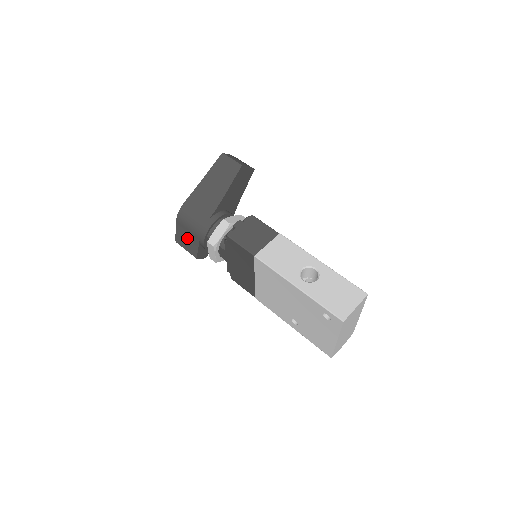
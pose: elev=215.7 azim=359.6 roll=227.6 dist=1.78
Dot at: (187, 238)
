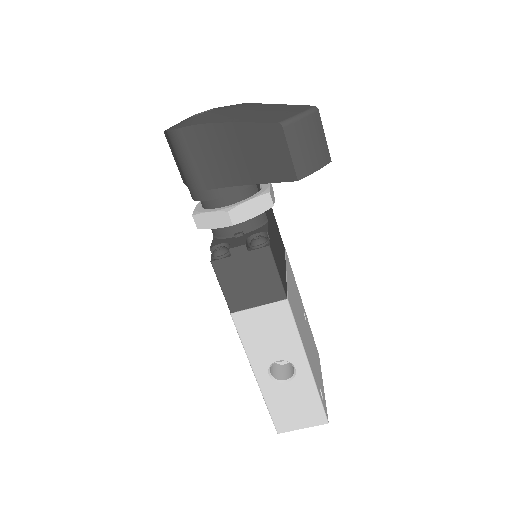
Dot at: (176, 159)
